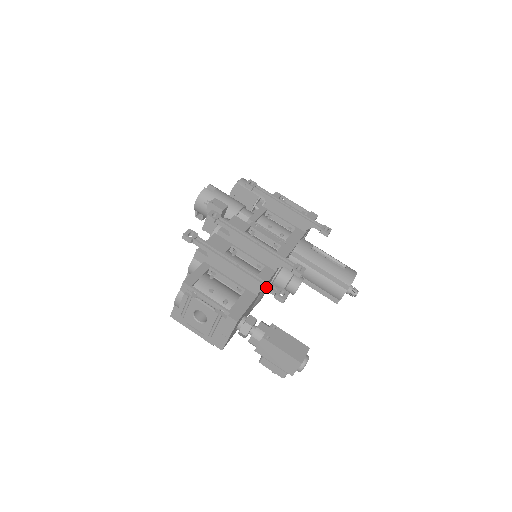
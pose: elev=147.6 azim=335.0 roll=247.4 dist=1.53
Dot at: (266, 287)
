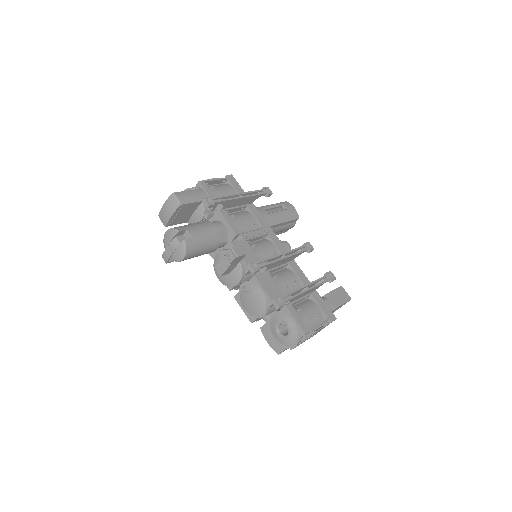
Dot at: (325, 282)
